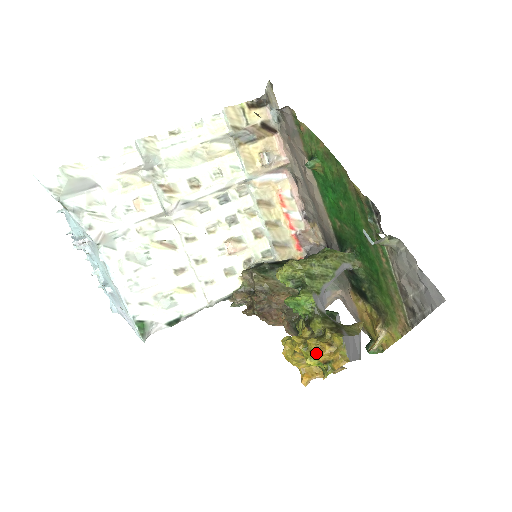
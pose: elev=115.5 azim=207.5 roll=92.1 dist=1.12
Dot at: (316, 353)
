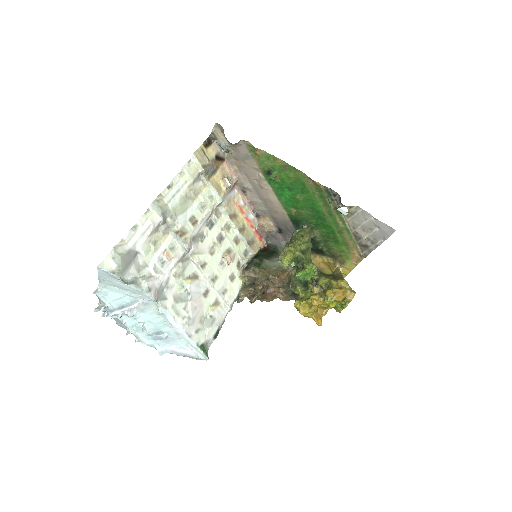
Dot at: (336, 298)
